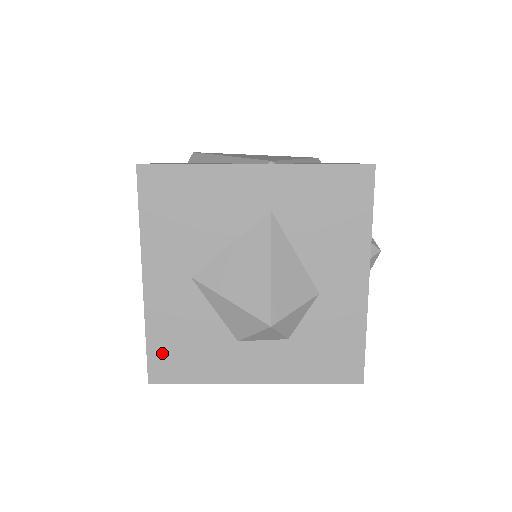
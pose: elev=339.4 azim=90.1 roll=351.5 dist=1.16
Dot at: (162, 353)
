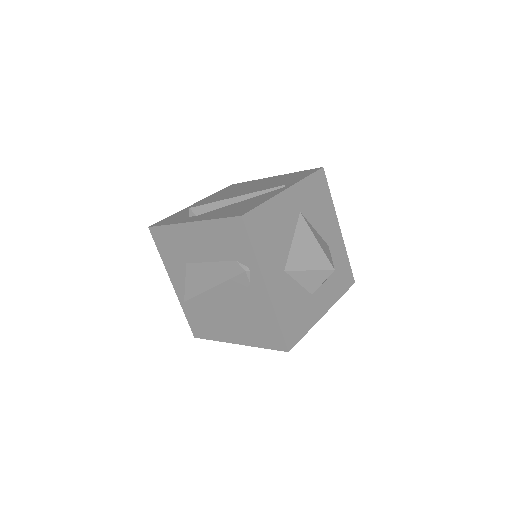
Dot at: (288, 327)
